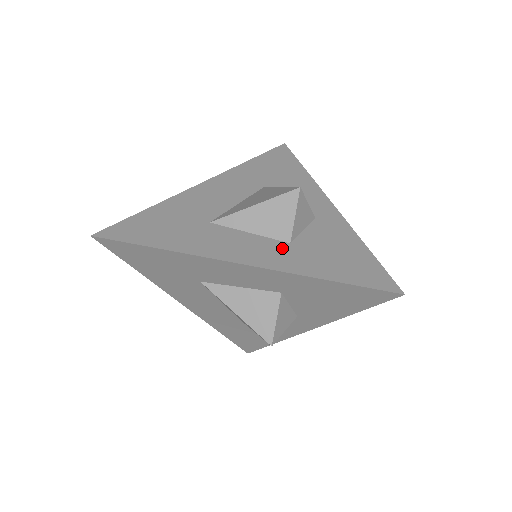
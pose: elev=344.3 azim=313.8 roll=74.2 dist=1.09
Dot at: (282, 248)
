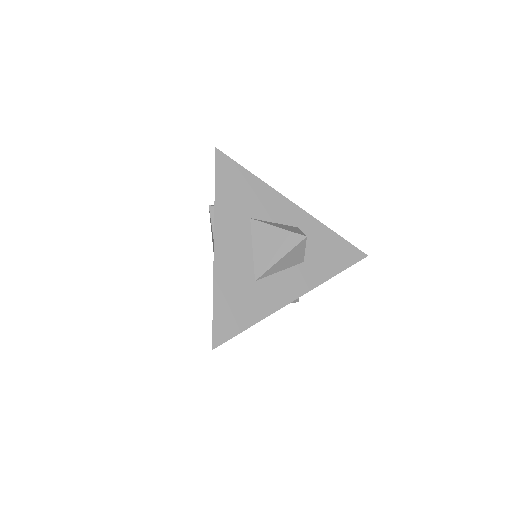
Dot at: (304, 269)
